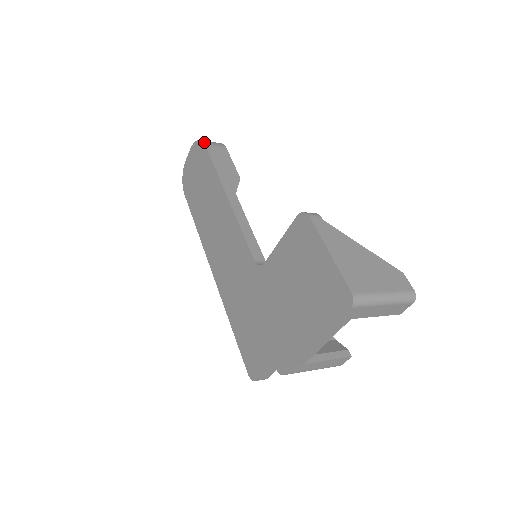
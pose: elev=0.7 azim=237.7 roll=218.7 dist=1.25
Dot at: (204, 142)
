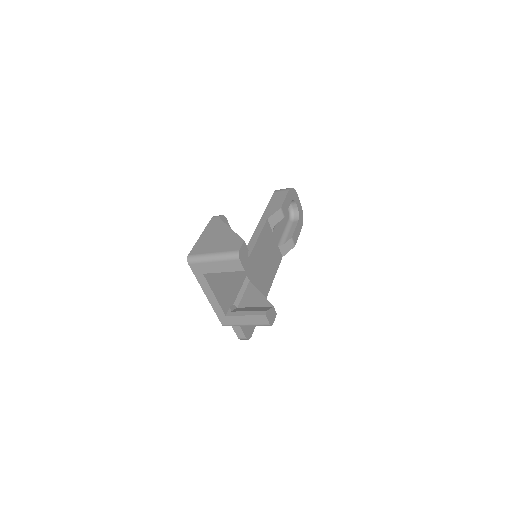
Dot at: (275, 191)
